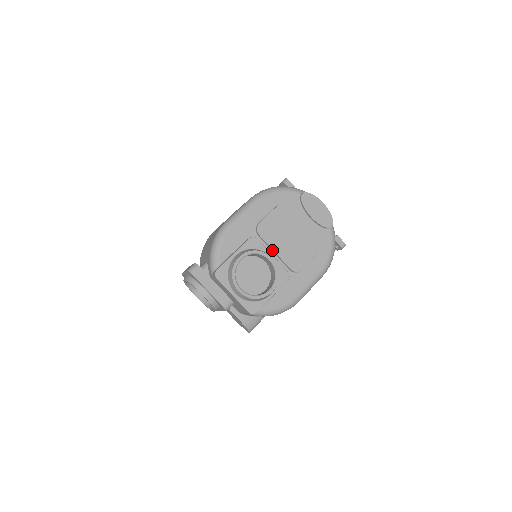
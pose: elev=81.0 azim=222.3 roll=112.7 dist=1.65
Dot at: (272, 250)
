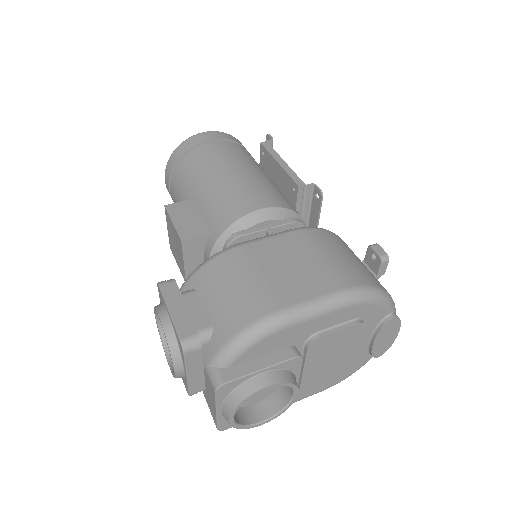
Dot at: (302, 365)
